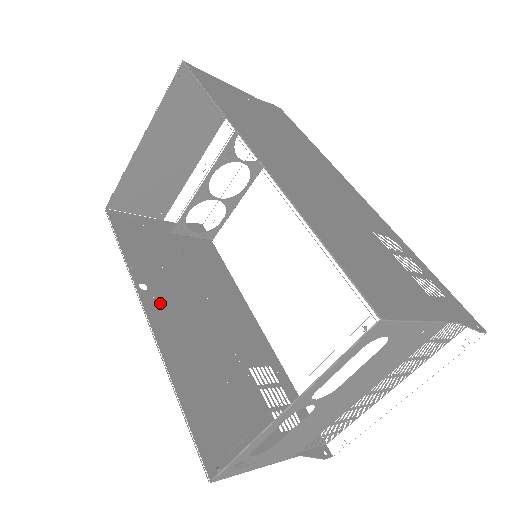
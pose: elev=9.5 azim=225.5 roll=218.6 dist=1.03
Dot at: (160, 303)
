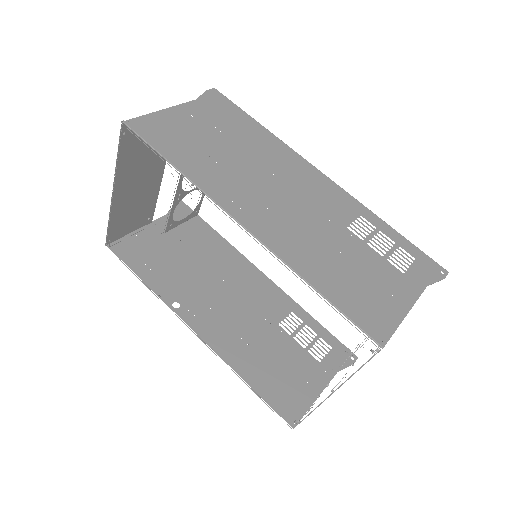
Dot at: (195, 312)
